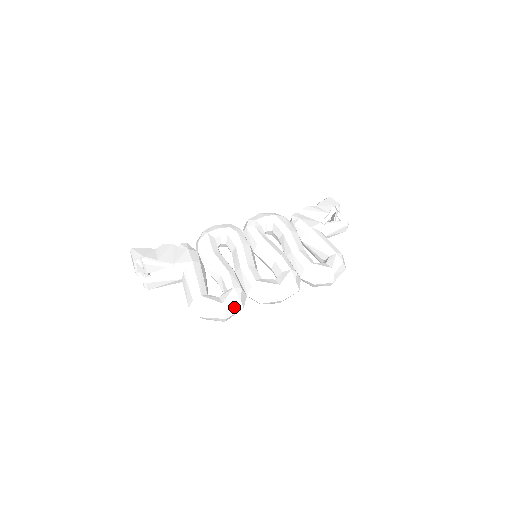
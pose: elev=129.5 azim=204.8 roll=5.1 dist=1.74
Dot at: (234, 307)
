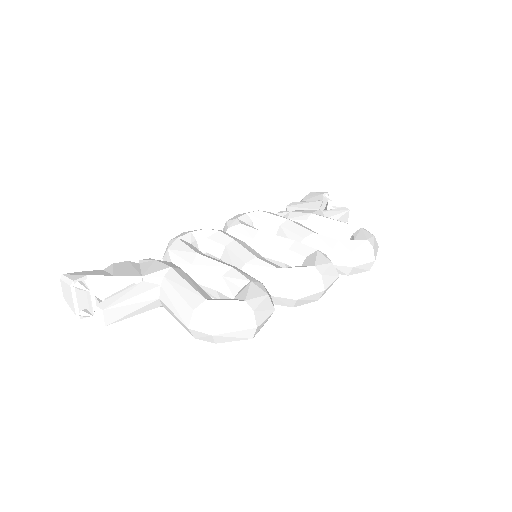
Dot at: (263, 306)
